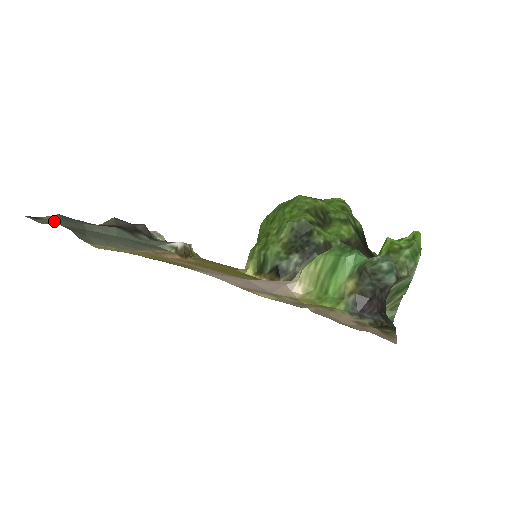
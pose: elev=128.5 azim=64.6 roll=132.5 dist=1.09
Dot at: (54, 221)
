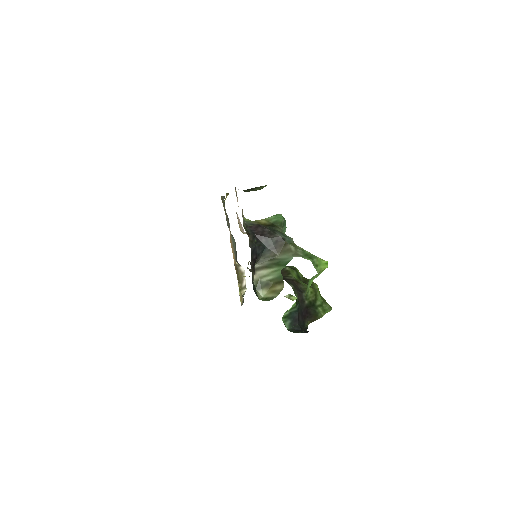
Dot at: occluded
